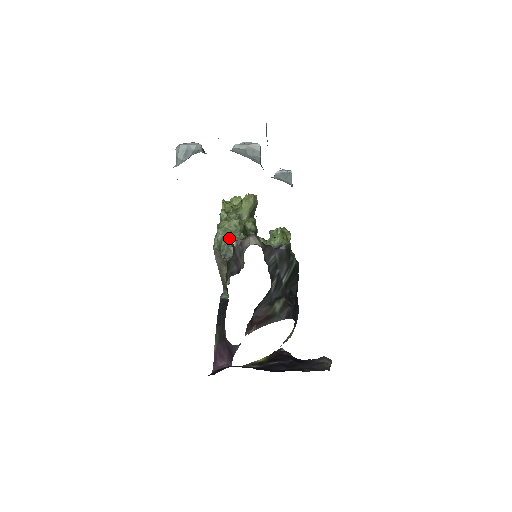
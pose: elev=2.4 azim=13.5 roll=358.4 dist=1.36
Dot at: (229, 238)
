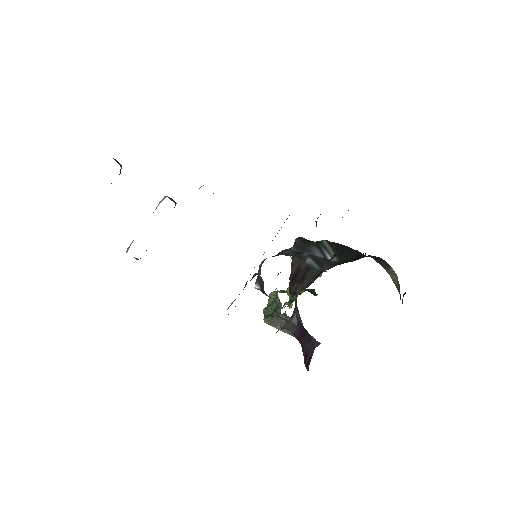
Dot at: (272, 304)
